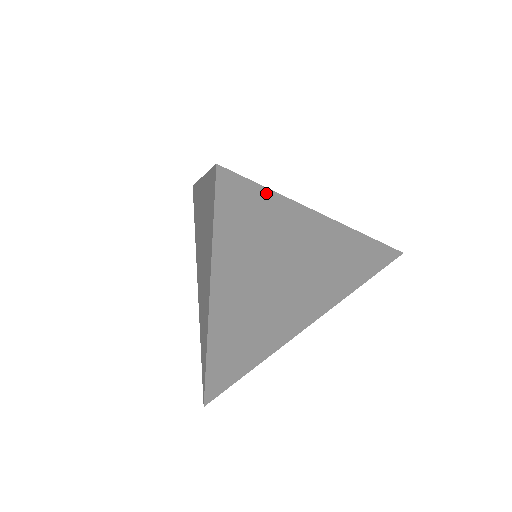
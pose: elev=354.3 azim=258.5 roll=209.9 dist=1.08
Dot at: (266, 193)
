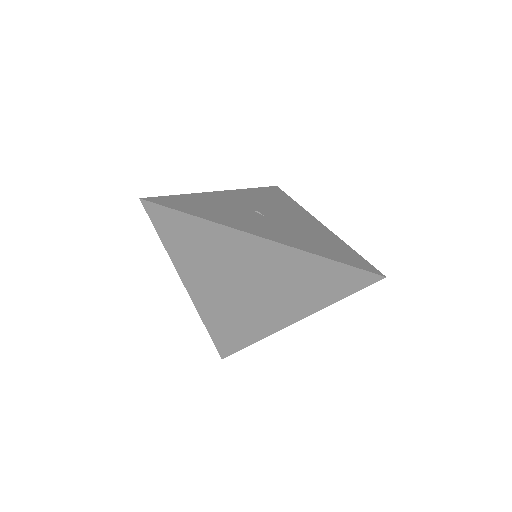
Dot at: (188, 216)
